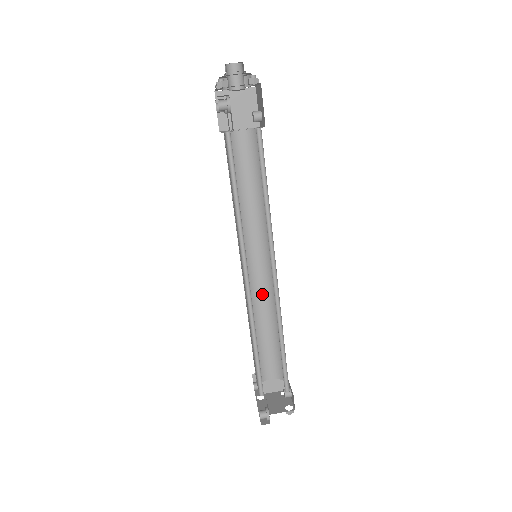
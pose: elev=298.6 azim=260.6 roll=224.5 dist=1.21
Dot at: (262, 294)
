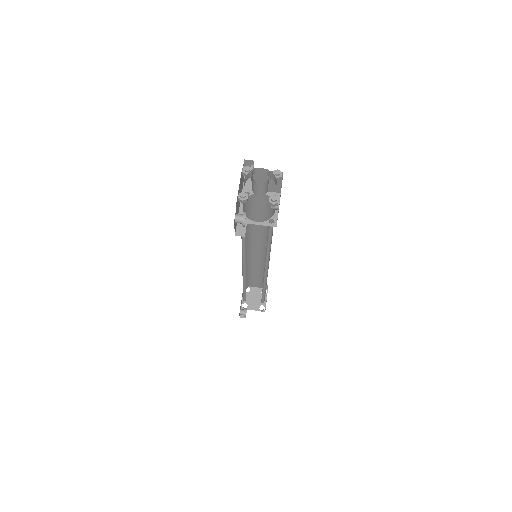
Dot at: (259, 259)
